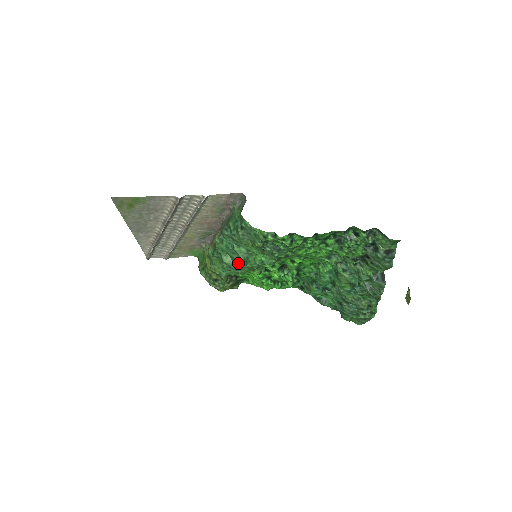
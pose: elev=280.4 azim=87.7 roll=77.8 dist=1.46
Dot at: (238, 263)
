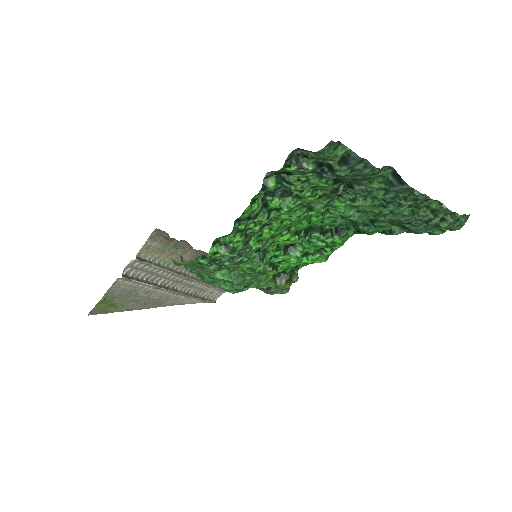
Dot at: (235, 285)
